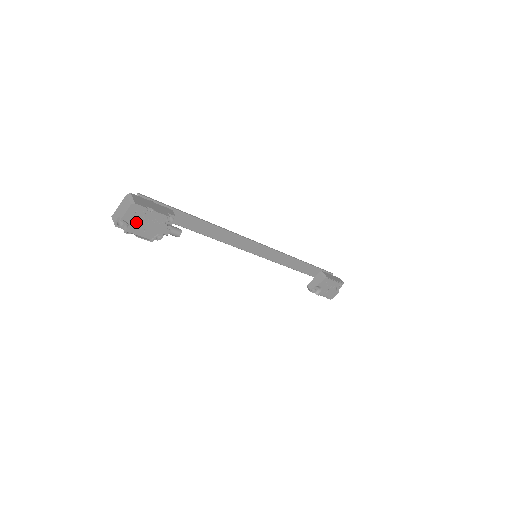
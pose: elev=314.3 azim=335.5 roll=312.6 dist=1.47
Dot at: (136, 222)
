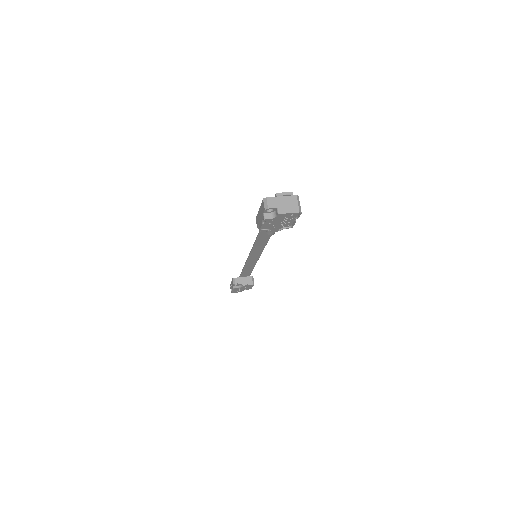
Dot at: (278, 218)
